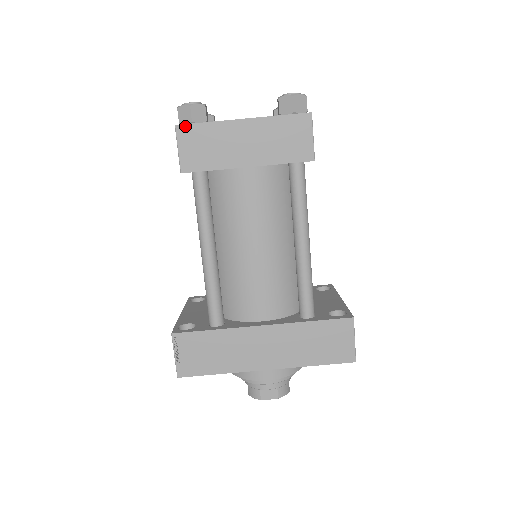
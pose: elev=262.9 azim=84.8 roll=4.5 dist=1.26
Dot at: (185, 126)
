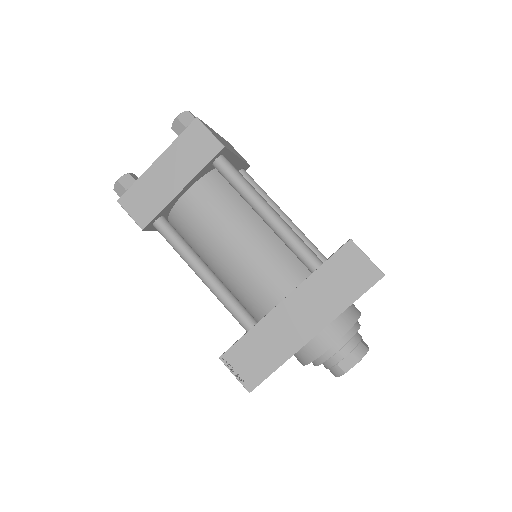
Dot at: (123, 196)
